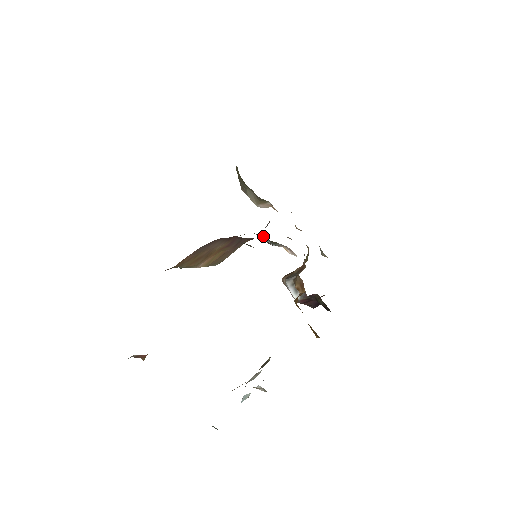
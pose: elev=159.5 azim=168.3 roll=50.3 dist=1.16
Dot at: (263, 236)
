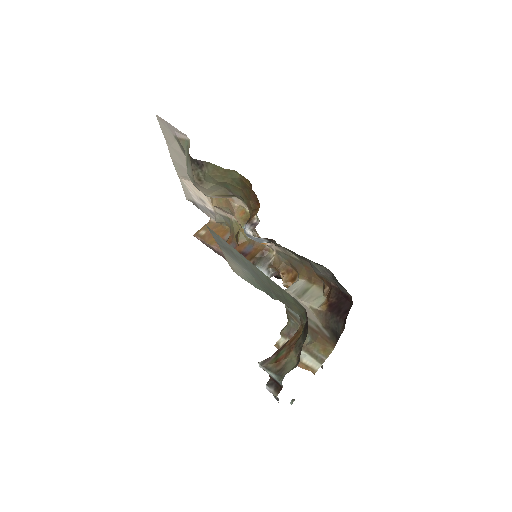
Dot at: (264, 238)
